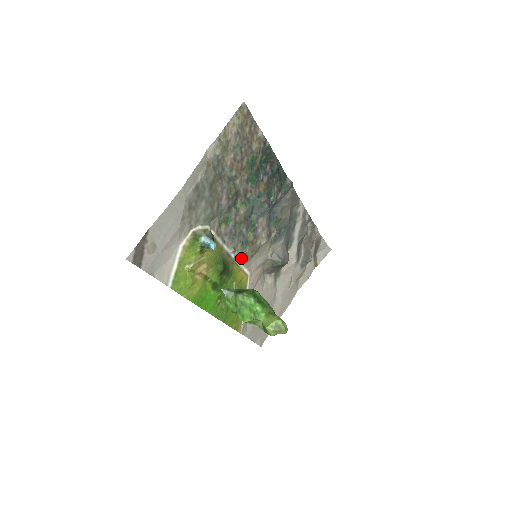
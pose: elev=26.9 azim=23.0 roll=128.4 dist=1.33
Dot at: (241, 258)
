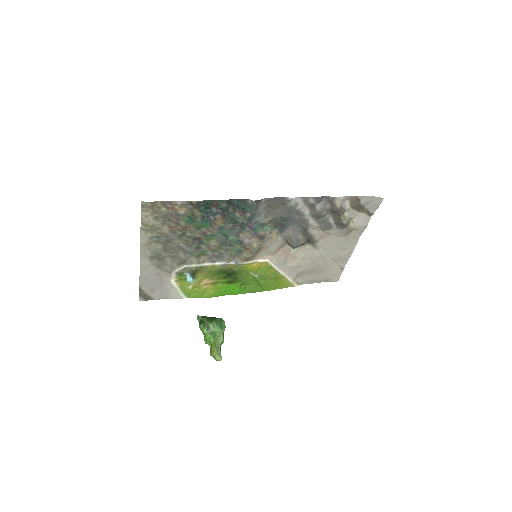
Dot at: (242, 261)
